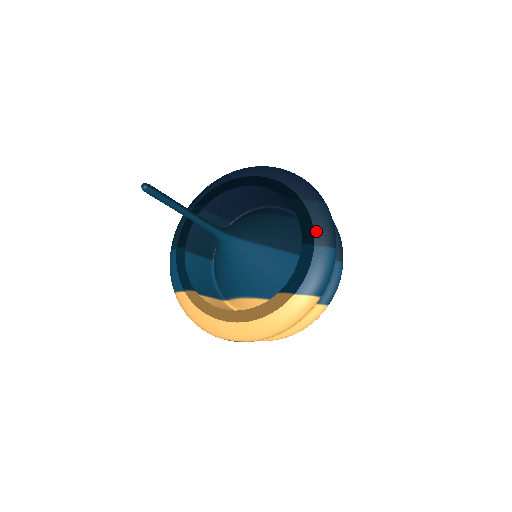
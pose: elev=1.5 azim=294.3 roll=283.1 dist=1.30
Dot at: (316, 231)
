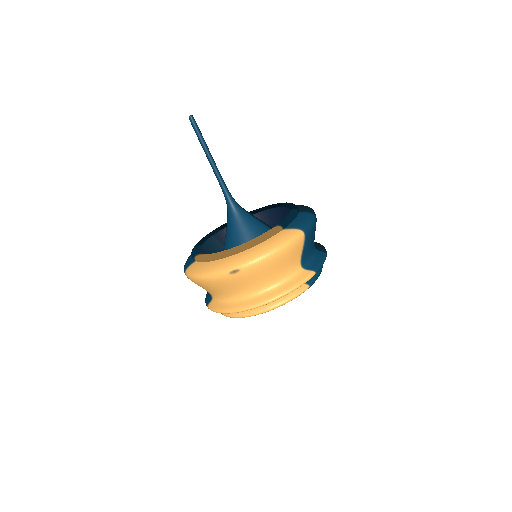
Dot at: (300, 209)
